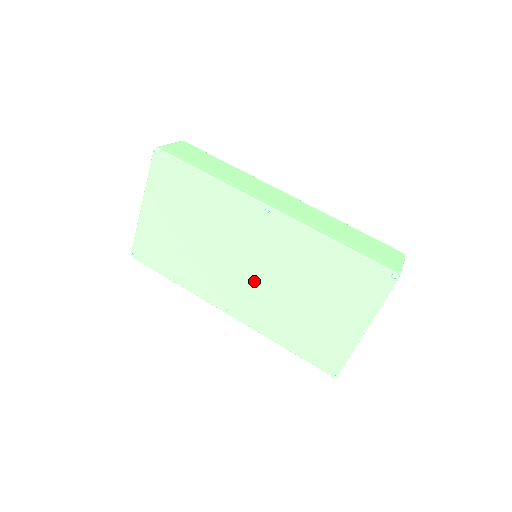
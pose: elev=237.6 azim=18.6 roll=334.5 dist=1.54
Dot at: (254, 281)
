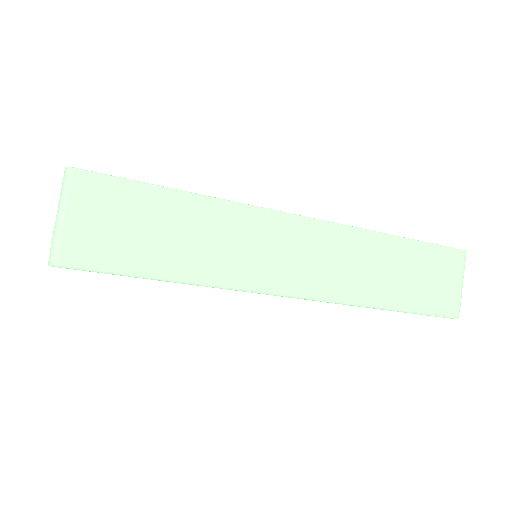
Dot at: occluded
